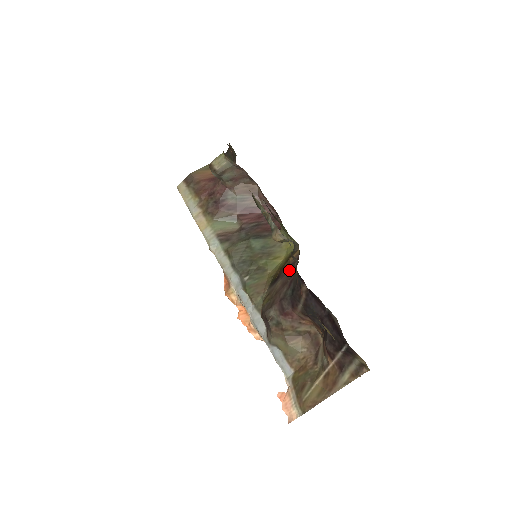
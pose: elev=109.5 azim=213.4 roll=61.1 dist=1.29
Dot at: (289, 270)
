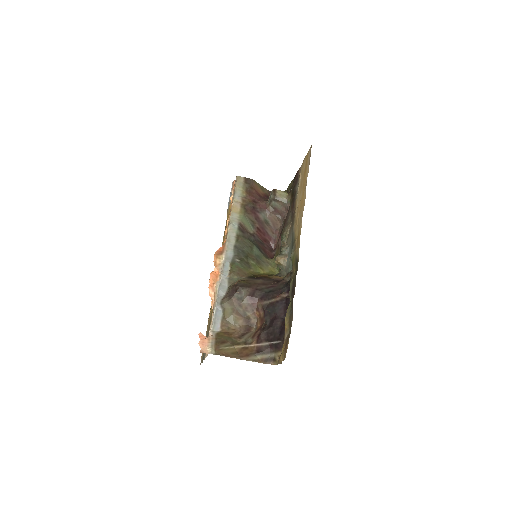
Dot at: (272, 281)
